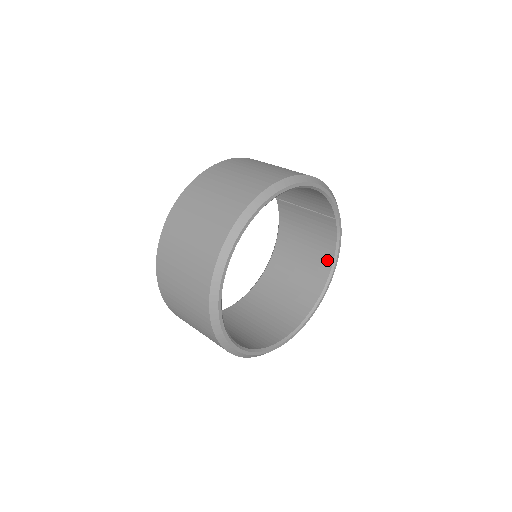
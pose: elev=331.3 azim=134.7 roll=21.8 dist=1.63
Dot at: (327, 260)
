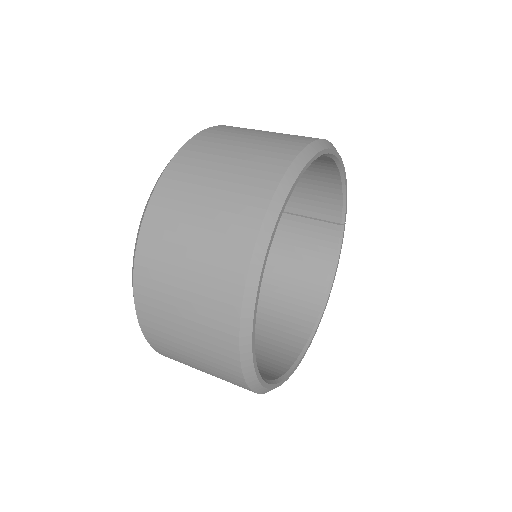
Dot at: (321, 280)
